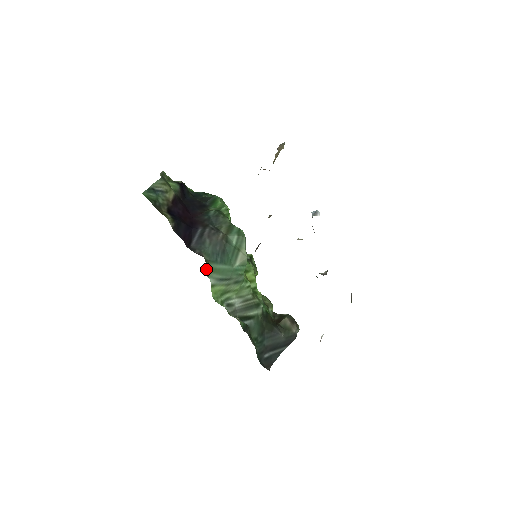
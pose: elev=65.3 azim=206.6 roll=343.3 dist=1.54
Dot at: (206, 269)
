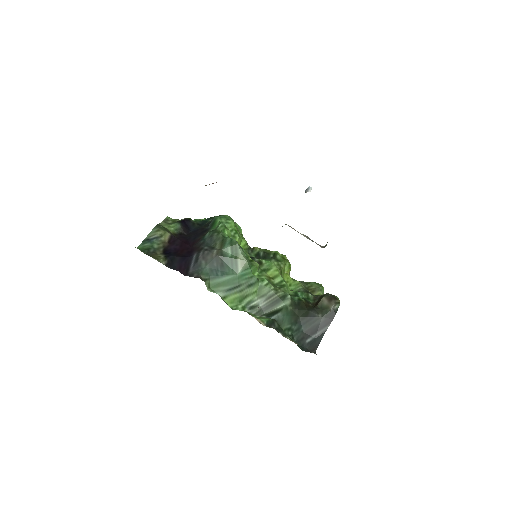
Dot at: (210, 286)
